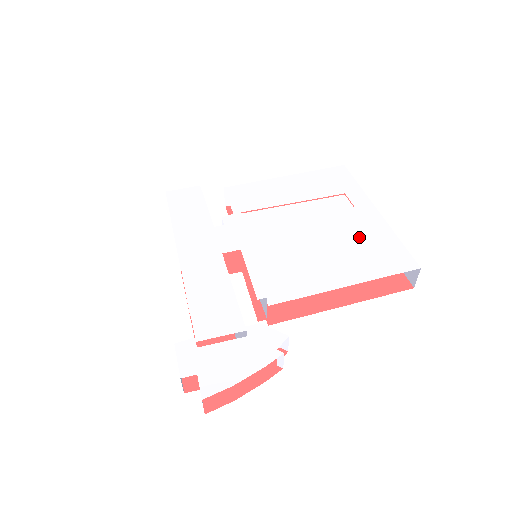
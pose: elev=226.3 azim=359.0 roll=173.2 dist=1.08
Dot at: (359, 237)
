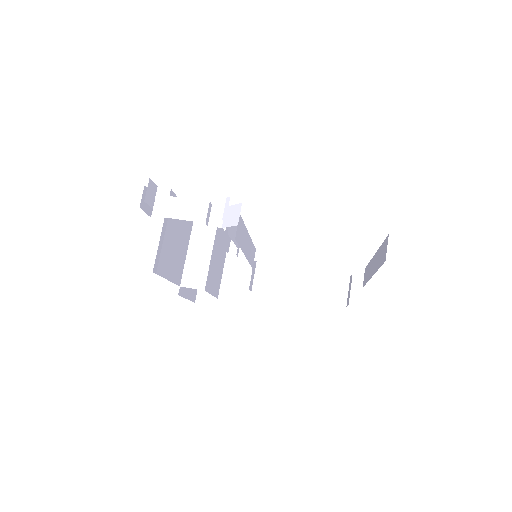
Dot at: occluded
